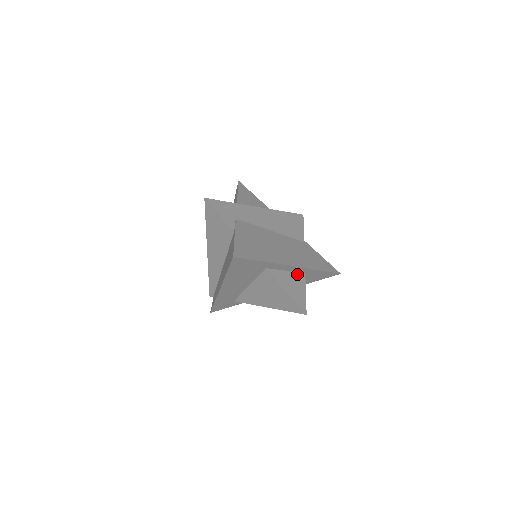
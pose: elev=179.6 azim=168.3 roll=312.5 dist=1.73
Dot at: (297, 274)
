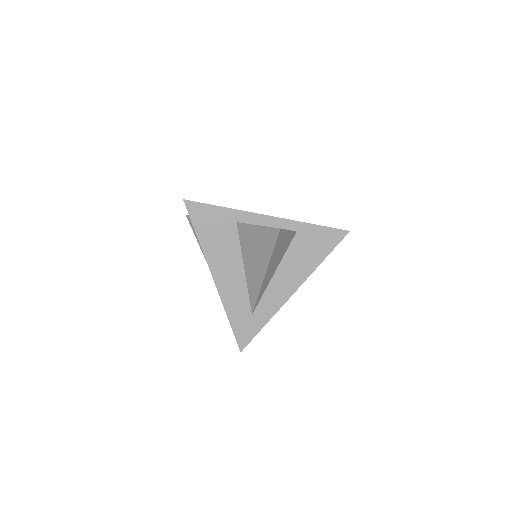
Dot at: occluded
